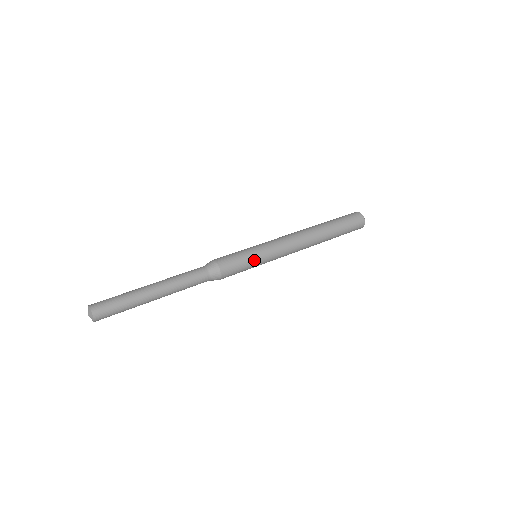
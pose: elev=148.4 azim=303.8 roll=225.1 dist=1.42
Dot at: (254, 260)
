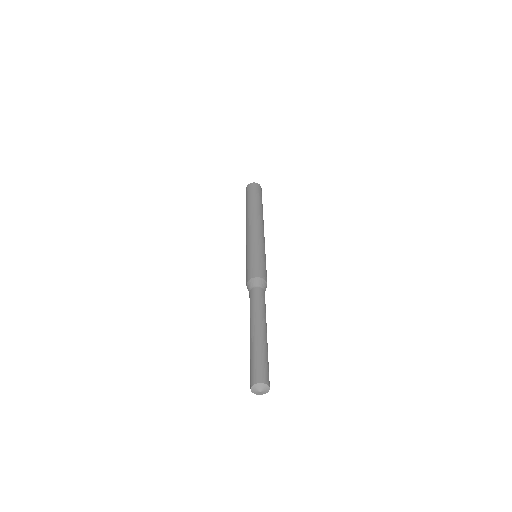
Dot at: occluded
